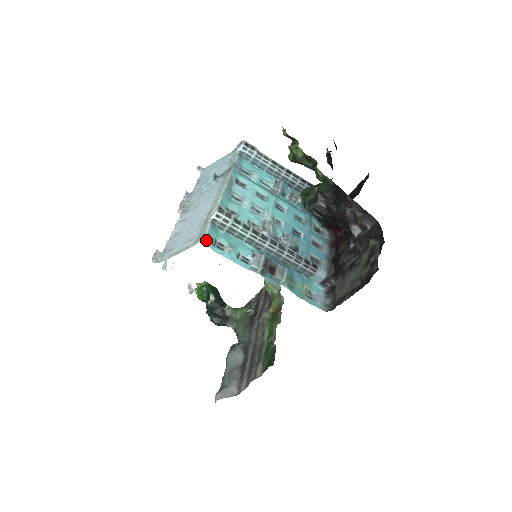
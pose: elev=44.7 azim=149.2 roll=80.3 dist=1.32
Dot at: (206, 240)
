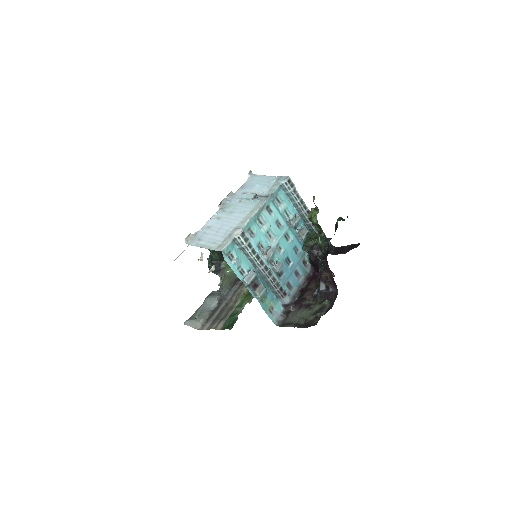
Dot at: (223, 252)
